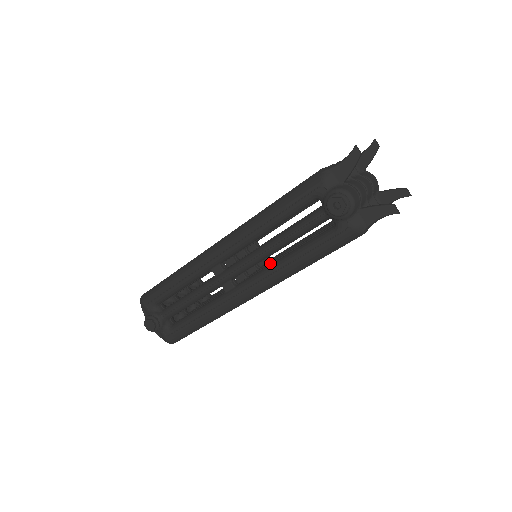
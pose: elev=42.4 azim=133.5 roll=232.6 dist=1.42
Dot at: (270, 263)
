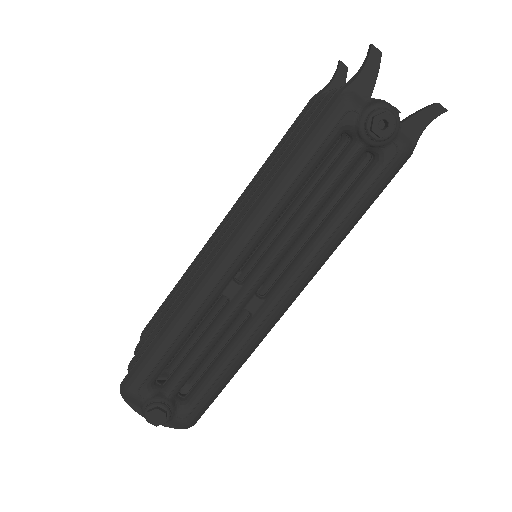
Dot at: (287, 252)
